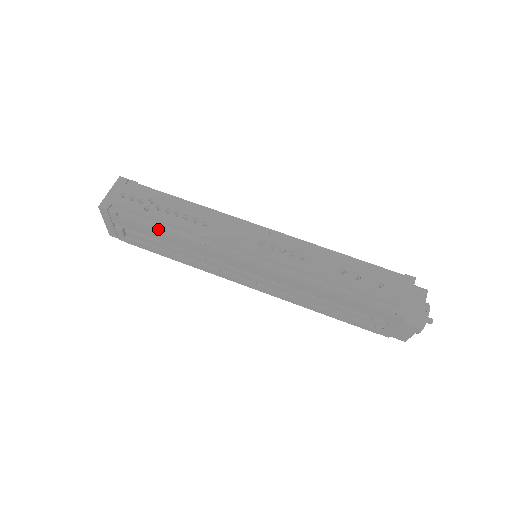
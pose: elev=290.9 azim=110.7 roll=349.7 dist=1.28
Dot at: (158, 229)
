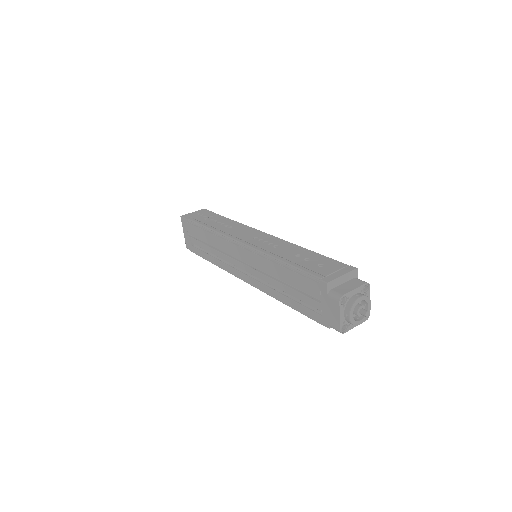
Dot at: (203, 228)
